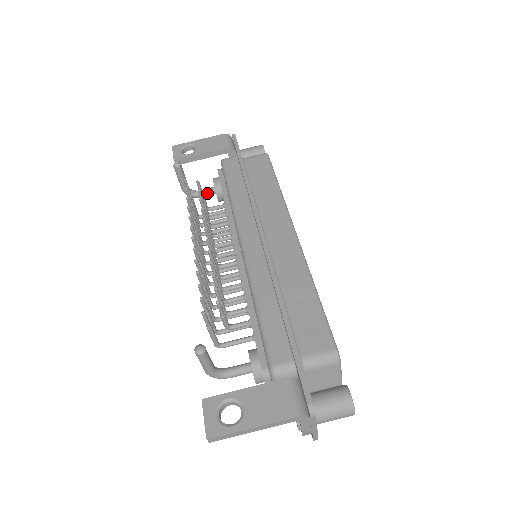
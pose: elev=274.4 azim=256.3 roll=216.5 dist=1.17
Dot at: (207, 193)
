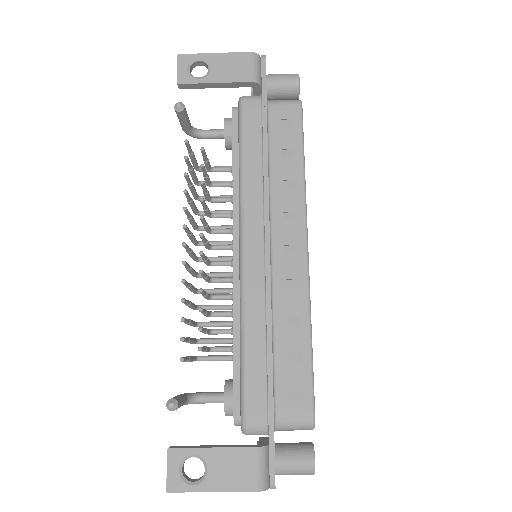
Dot at: (214, 137)
